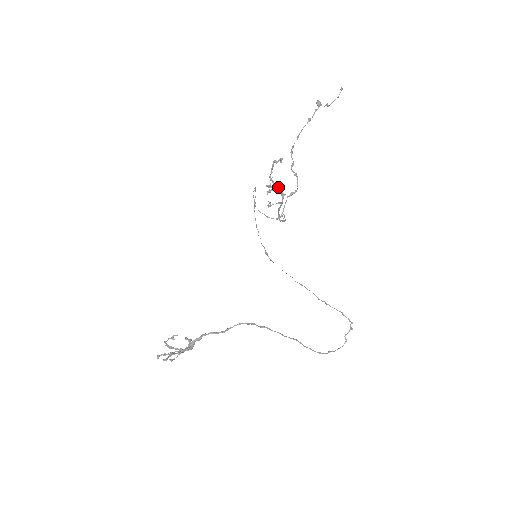
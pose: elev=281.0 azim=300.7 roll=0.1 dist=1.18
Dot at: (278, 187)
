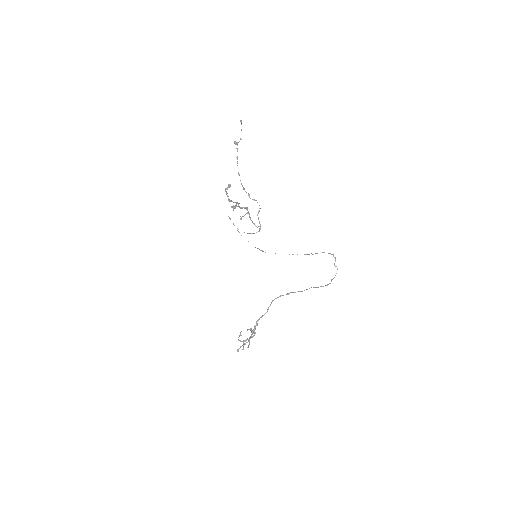
Dot at: occluded
